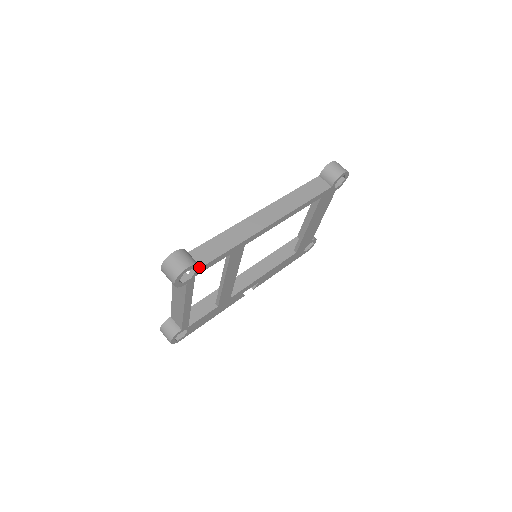
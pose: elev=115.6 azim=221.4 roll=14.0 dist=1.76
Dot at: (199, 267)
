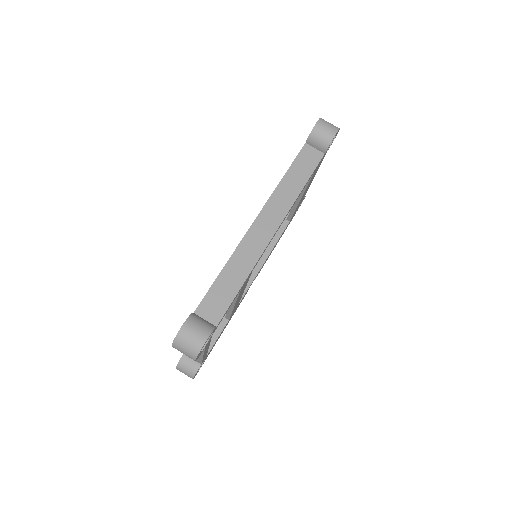
Dot at: (215, 327)
